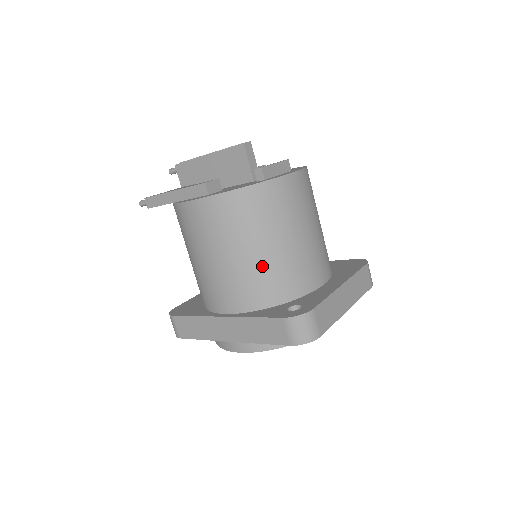
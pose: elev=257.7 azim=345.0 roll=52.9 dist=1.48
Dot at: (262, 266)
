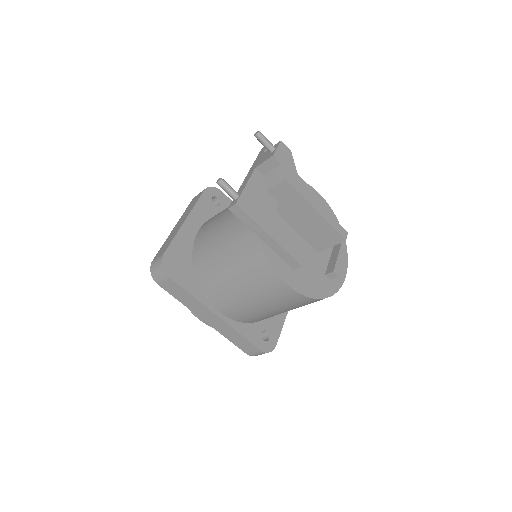
Dot at: (274, 315)
